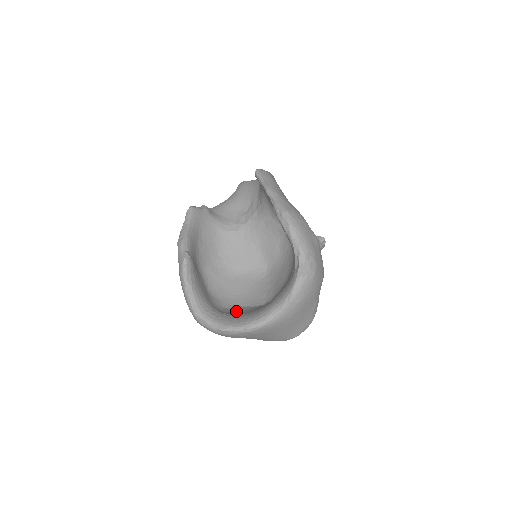
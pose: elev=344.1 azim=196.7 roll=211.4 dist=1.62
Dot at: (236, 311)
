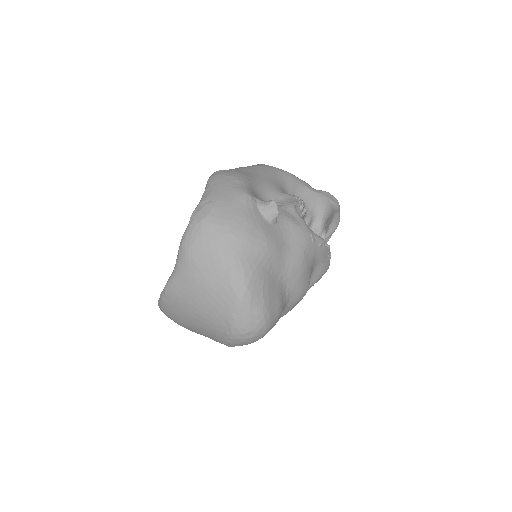
Dot at: occluded
